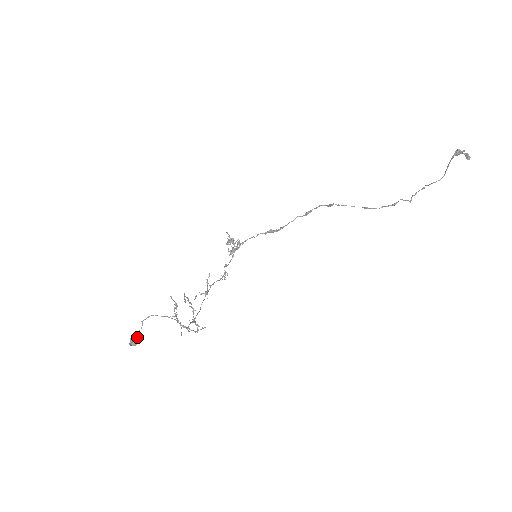
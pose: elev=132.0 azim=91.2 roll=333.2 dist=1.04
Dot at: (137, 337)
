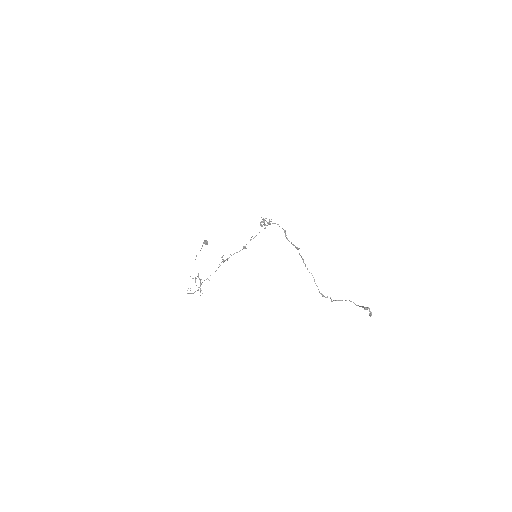
Dot at: (206, 243)
